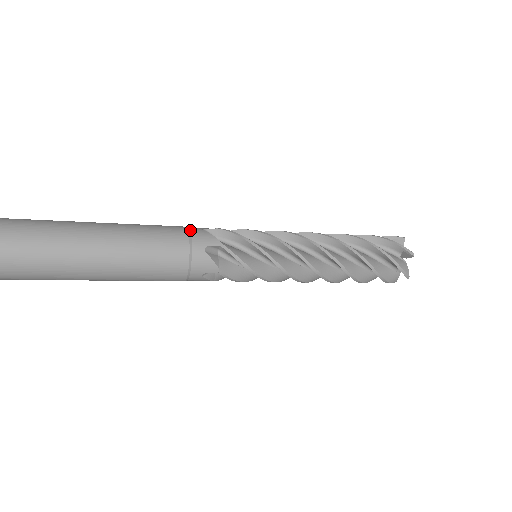
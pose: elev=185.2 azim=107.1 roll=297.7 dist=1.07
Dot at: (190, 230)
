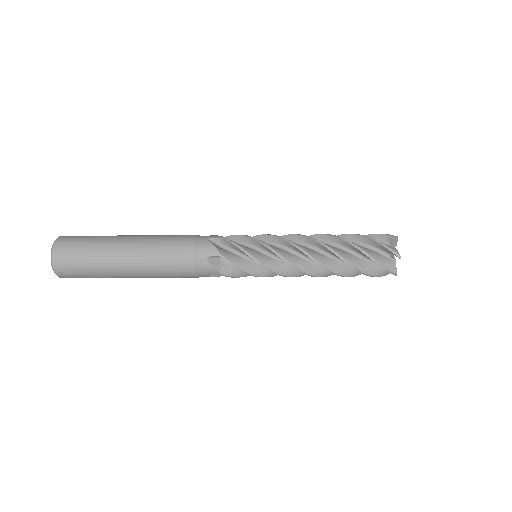
Dot at: occluded
